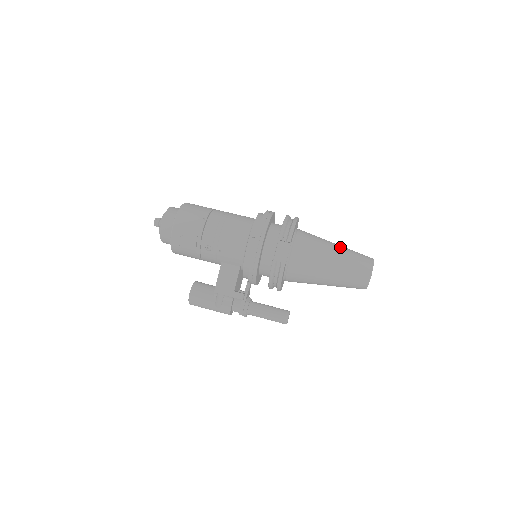
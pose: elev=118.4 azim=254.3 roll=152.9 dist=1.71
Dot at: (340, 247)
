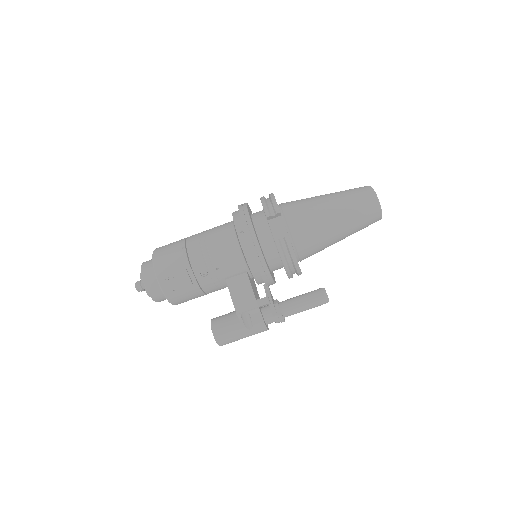
Dot at: (330, 194)
